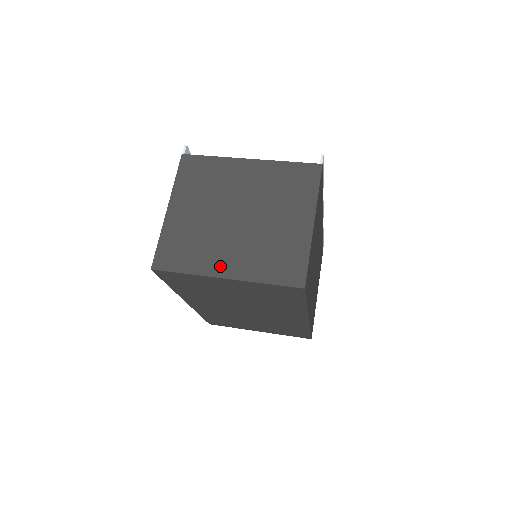
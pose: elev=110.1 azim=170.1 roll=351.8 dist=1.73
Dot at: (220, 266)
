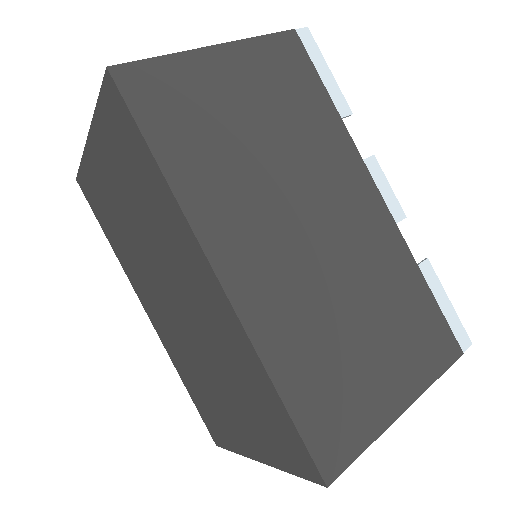
Dot at: occluded
